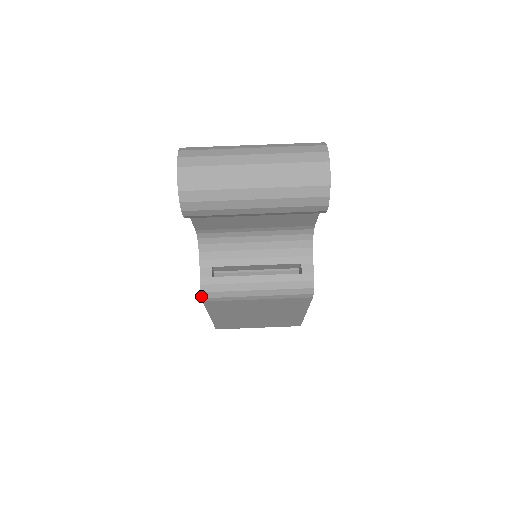
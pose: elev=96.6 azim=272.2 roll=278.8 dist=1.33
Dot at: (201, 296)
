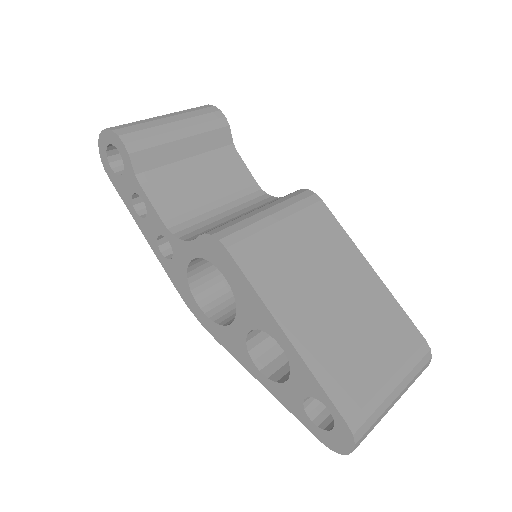
Dot at: (216, 239)
